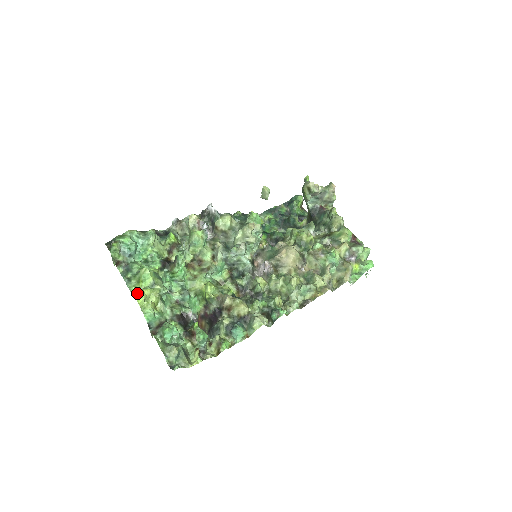
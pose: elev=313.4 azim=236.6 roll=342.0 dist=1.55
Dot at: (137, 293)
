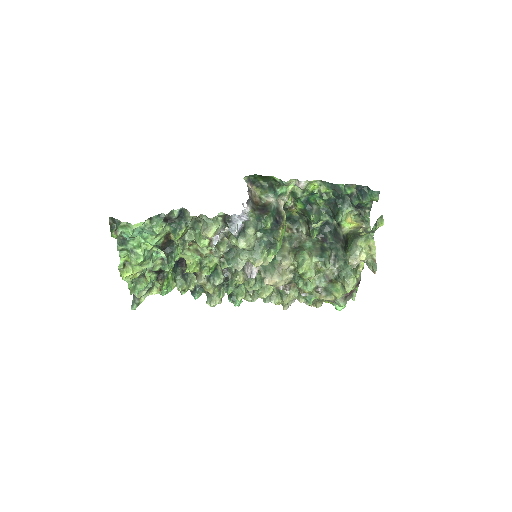
Dot at: (121, 272)
